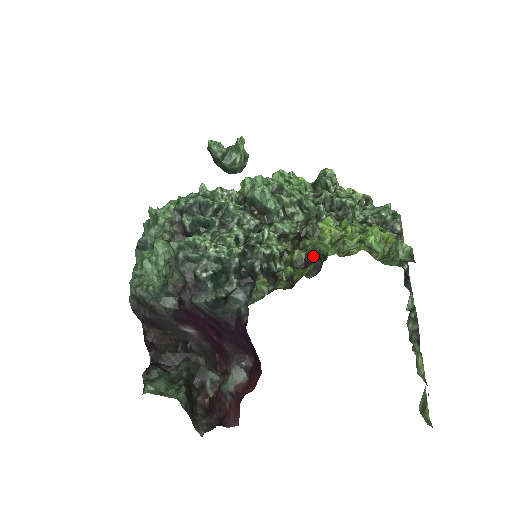
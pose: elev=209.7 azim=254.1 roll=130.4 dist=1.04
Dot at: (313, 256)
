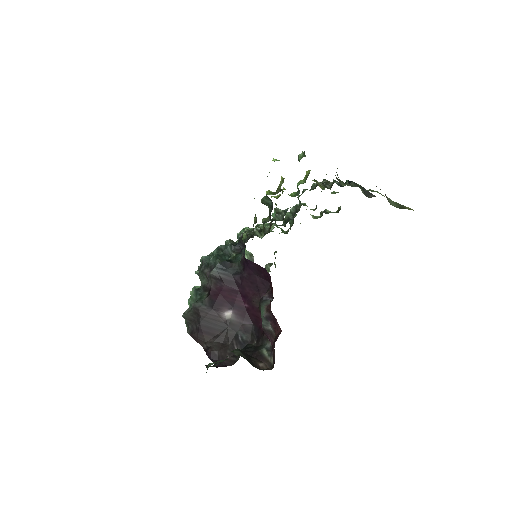
Dot at: occluded
